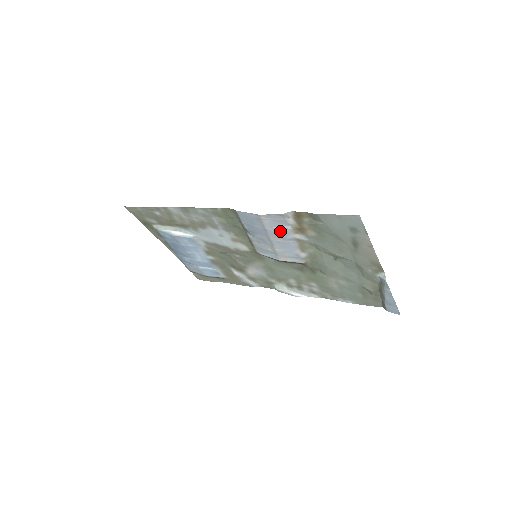
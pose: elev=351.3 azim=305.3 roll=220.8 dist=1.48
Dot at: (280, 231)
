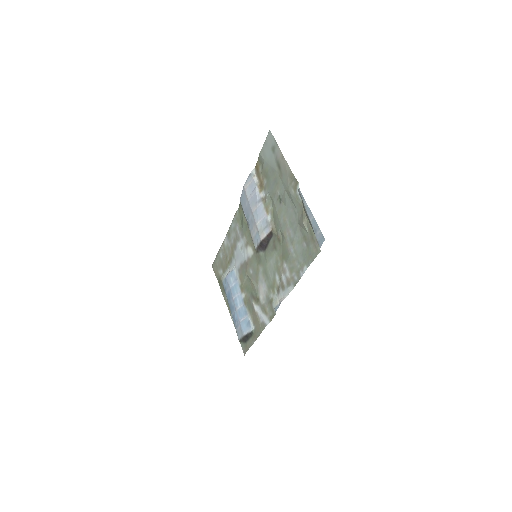
Dot at: (254, 196)
